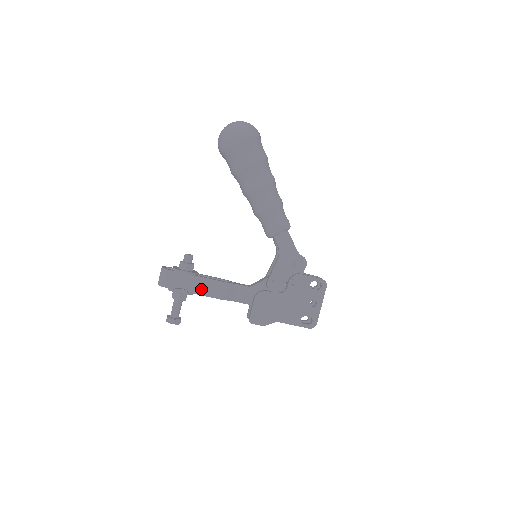
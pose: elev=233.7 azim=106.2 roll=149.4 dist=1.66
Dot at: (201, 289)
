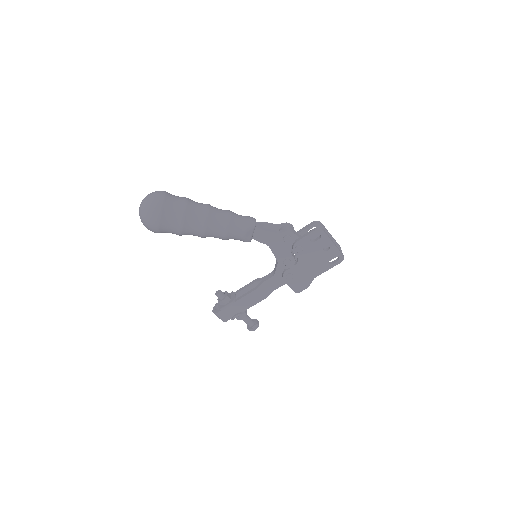
Dot at: (247, 305)
